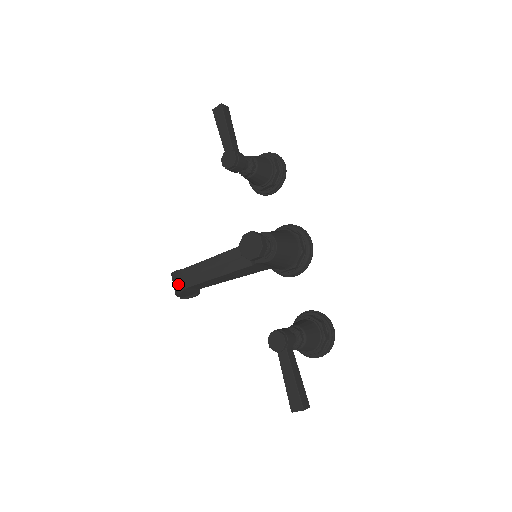
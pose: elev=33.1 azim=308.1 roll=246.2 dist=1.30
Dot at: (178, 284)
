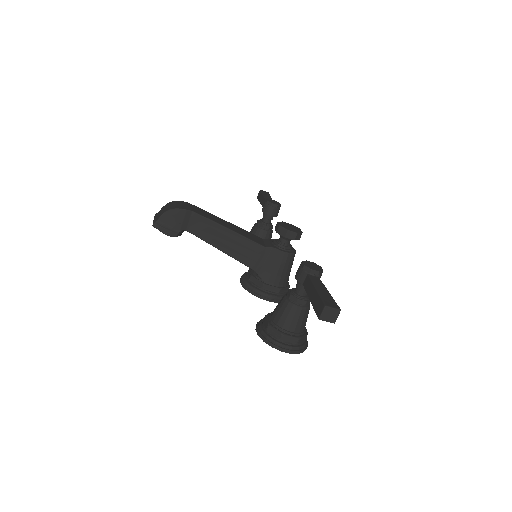
Dot at: (183, 205)
